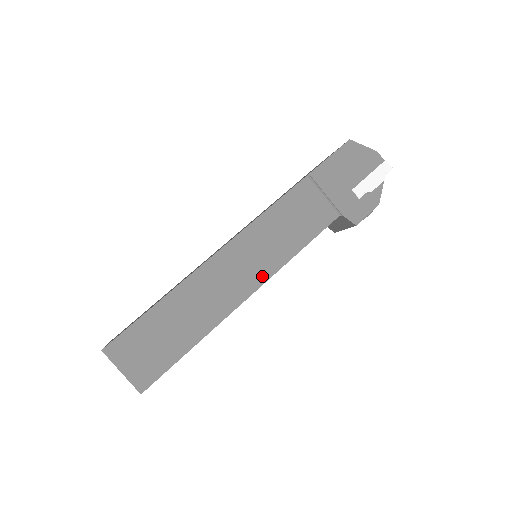
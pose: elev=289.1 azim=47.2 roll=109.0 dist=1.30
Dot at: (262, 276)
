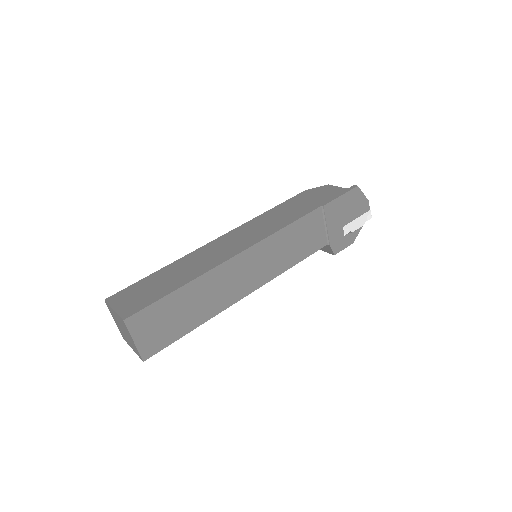
Dot at: (262, 280)
